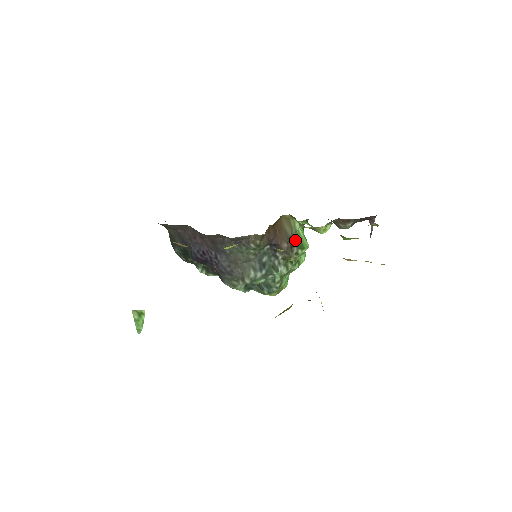
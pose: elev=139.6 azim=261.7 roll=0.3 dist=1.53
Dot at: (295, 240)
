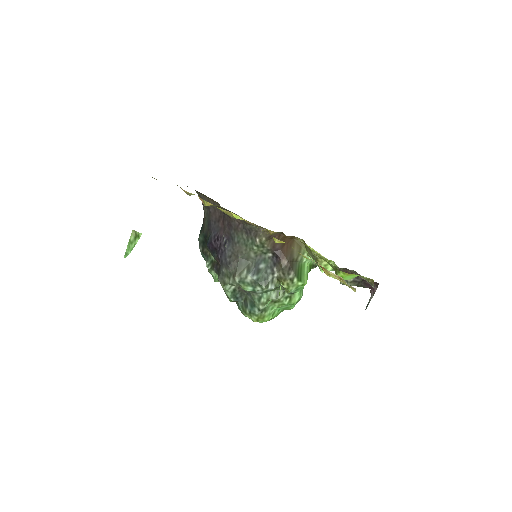
Dot at: (297, 267)
